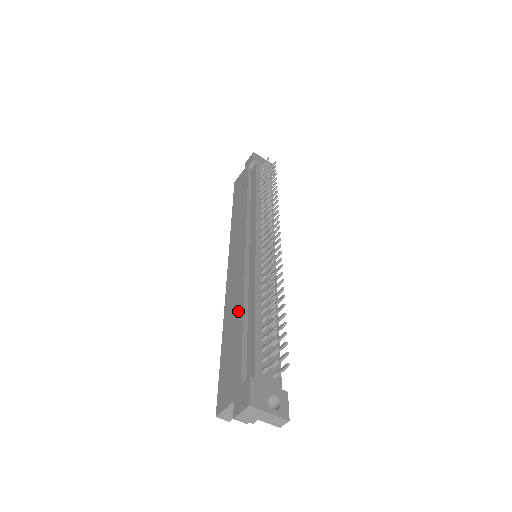
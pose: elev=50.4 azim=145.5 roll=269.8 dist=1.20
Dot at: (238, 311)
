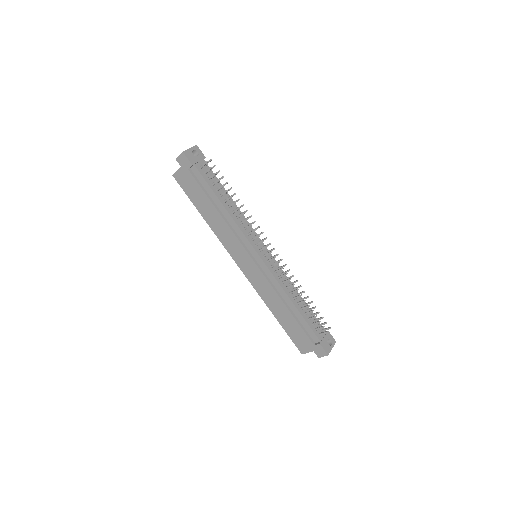
Dot at: (282, 307)
